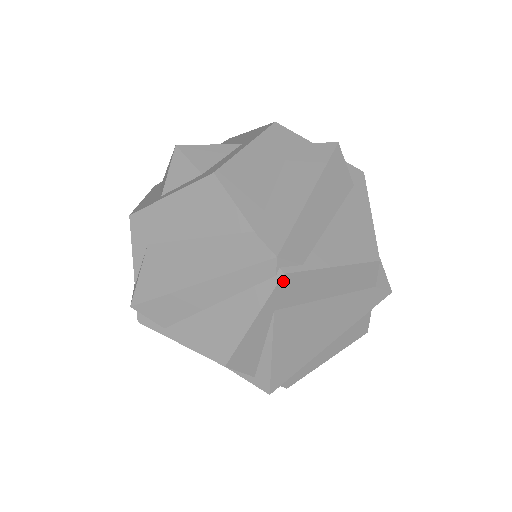
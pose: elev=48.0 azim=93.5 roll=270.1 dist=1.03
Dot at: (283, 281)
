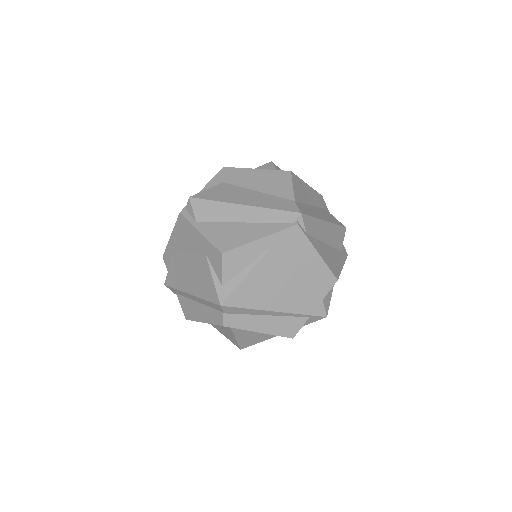
Dot at: (293, 229)
